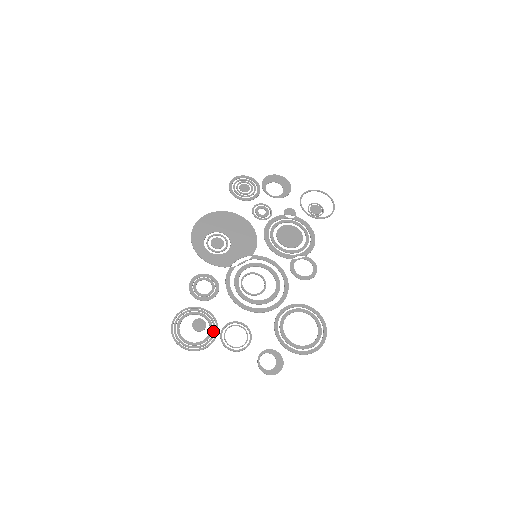
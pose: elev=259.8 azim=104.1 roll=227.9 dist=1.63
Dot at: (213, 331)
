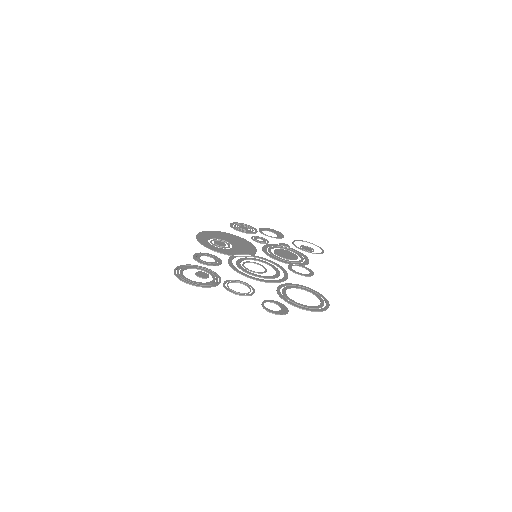
Dot at: (216, 280)
